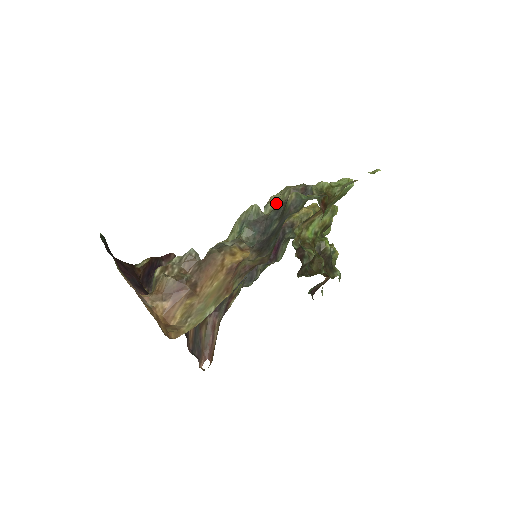
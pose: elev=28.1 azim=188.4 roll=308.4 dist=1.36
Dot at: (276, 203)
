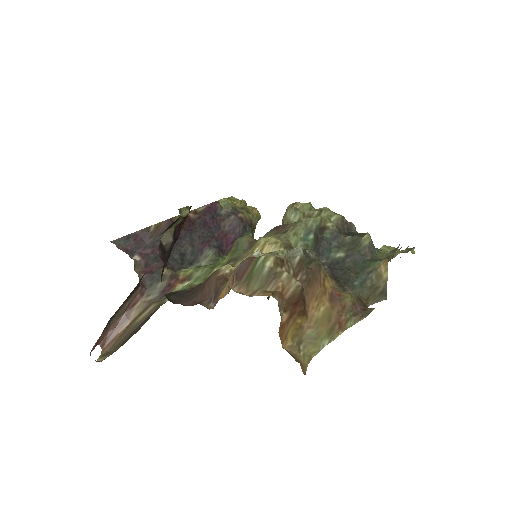
Dot at: (330, 225)
